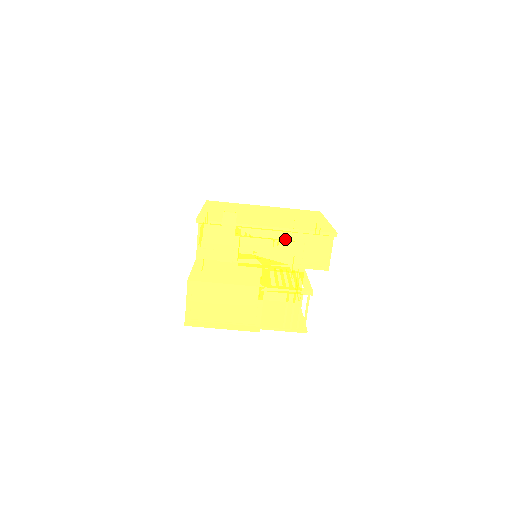
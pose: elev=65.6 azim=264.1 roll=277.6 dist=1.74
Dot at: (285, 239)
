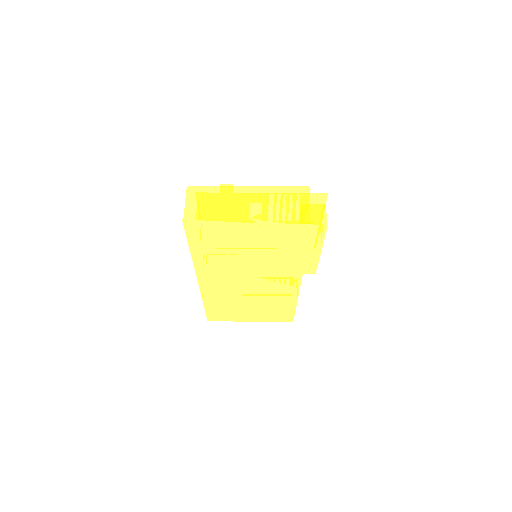
Dot at: occluded
